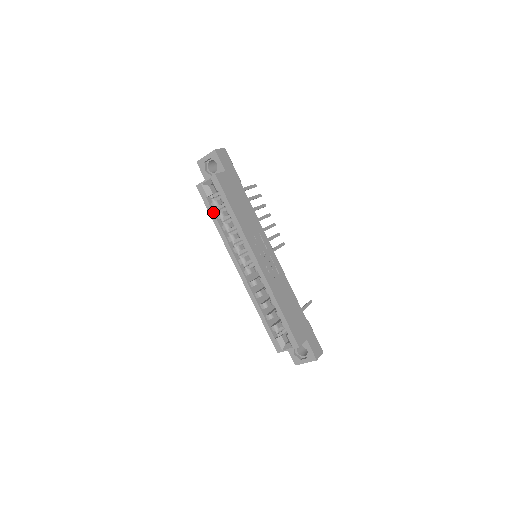
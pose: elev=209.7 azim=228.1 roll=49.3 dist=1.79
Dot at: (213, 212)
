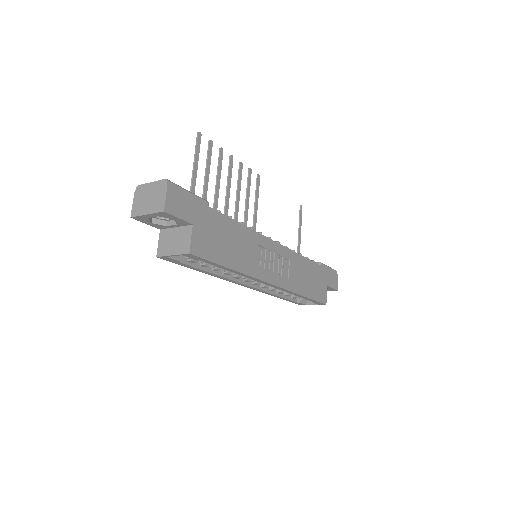
Dot at: (195, 268)
